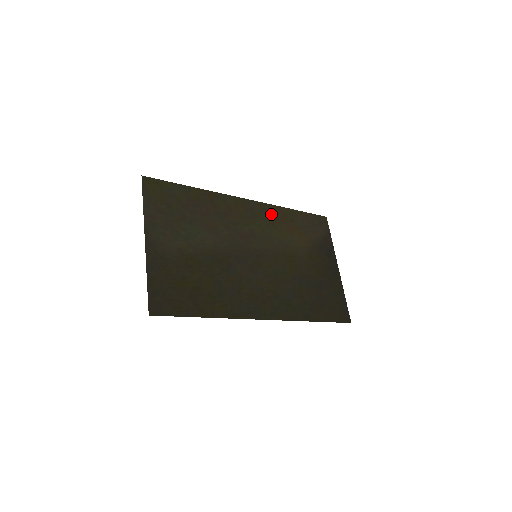
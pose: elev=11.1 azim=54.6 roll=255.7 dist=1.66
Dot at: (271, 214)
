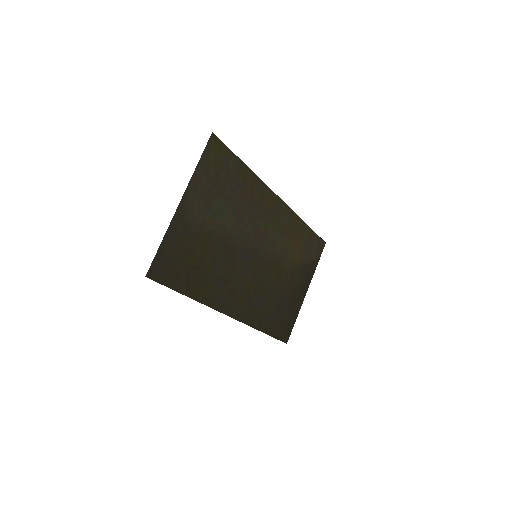
Dot at: (289, 221)
